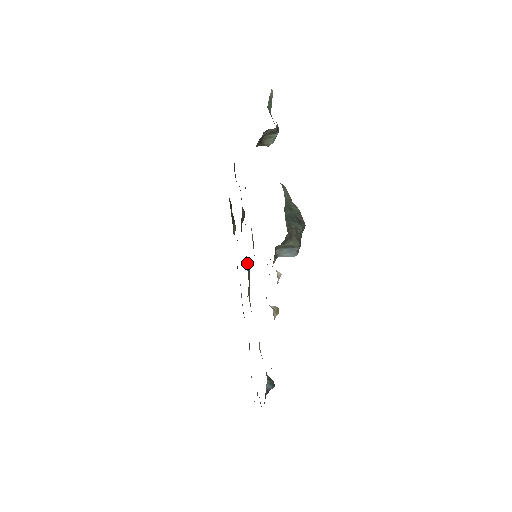
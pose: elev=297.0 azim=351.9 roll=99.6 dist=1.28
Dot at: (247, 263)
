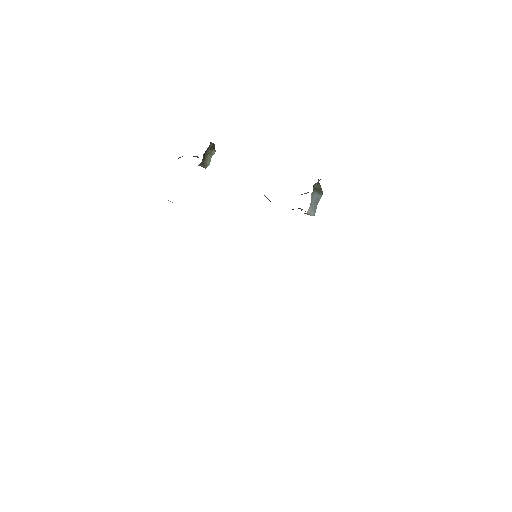
Dot at: occluded
